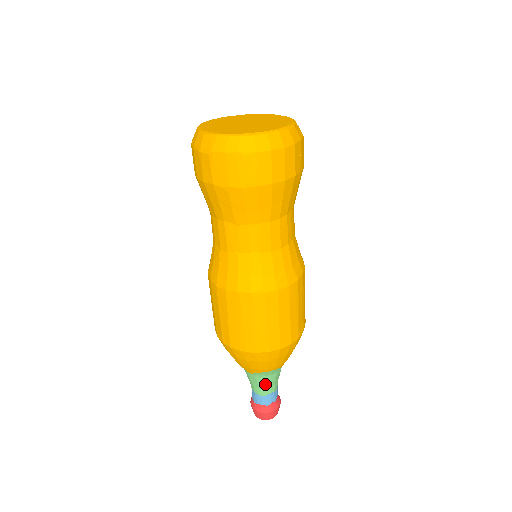
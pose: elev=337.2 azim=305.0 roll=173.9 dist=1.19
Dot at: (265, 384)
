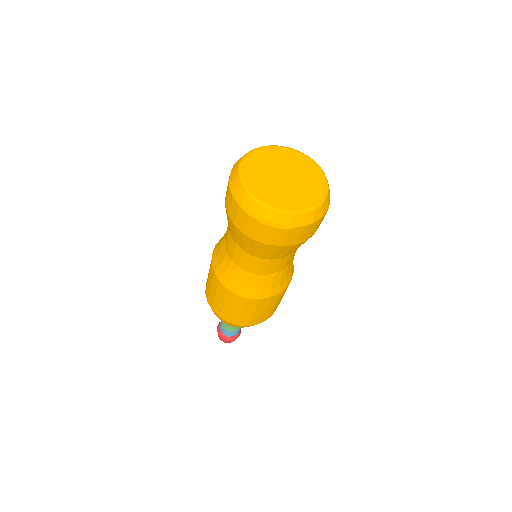
Dot at: occluded
